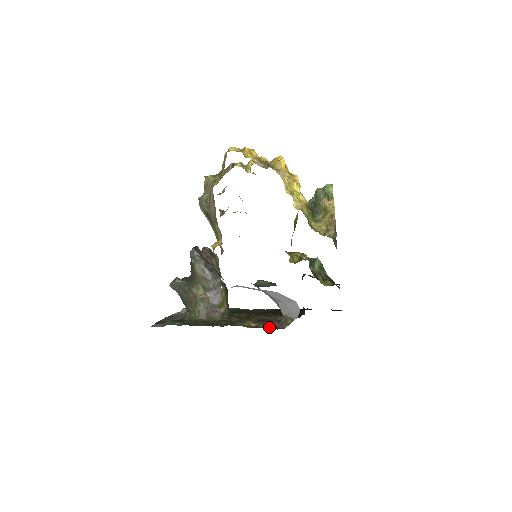
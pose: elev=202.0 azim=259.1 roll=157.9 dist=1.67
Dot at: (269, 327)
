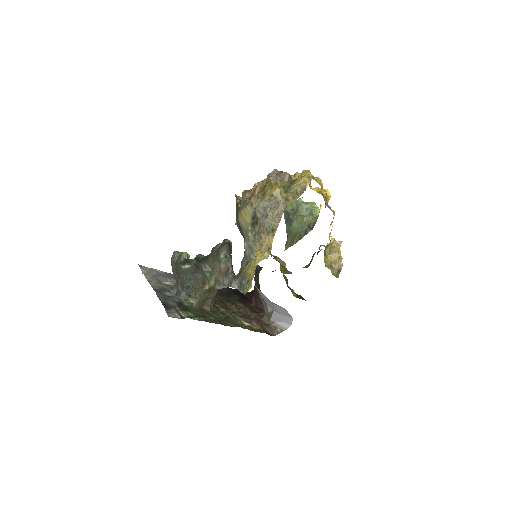
Dot at: (266, 333)
